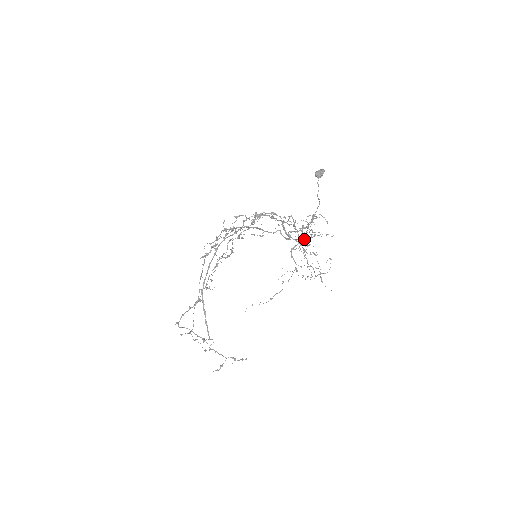
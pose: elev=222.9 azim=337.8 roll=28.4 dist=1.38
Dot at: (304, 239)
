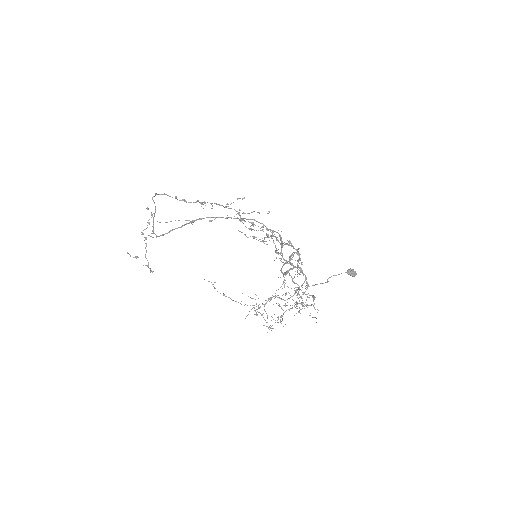
Dot at: occluded
